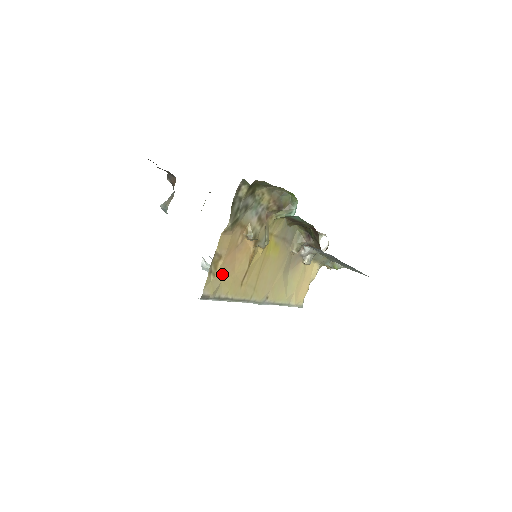
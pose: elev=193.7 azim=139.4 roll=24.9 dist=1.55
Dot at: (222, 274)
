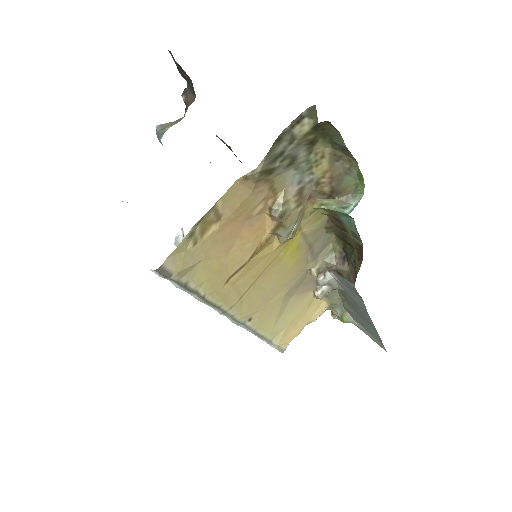
Dot at: (208, 248)
